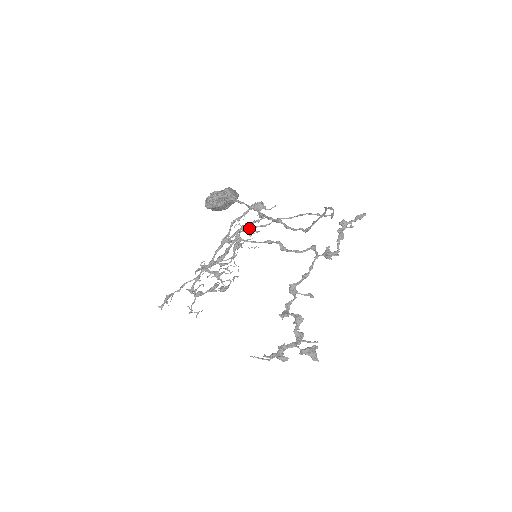
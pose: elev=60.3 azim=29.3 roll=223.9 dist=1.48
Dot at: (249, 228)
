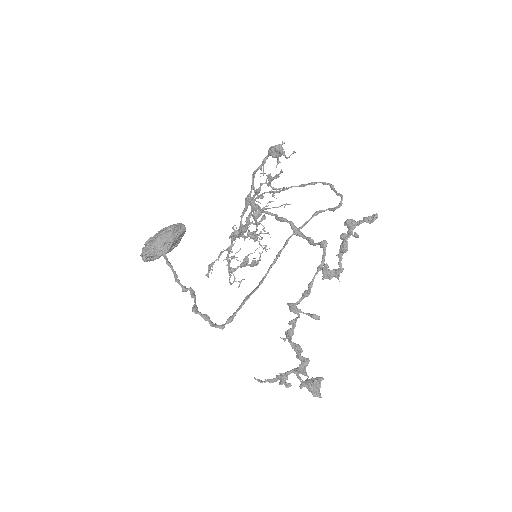
Dot at: (263, 193)
